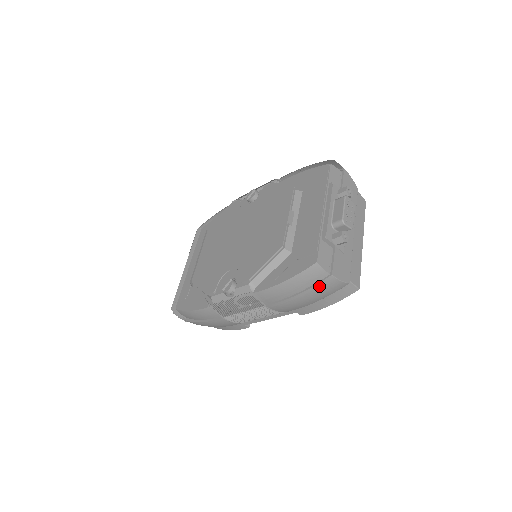
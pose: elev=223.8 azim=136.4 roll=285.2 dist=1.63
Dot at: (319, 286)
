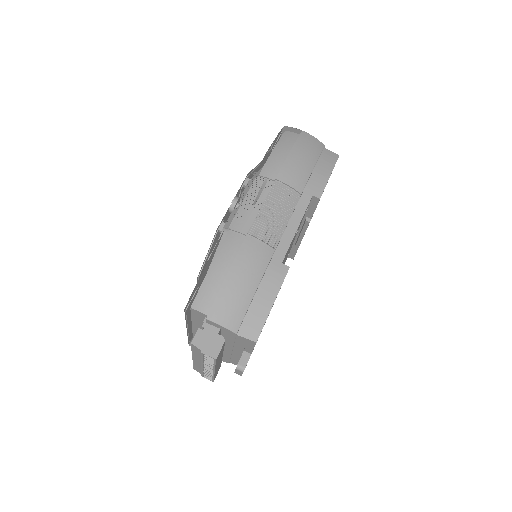
Dot at: (301, 139)
